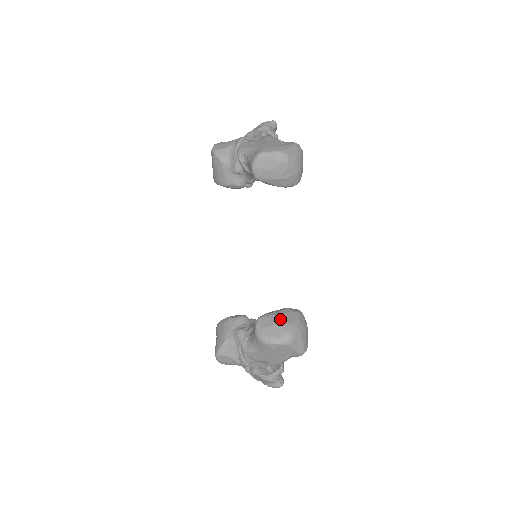
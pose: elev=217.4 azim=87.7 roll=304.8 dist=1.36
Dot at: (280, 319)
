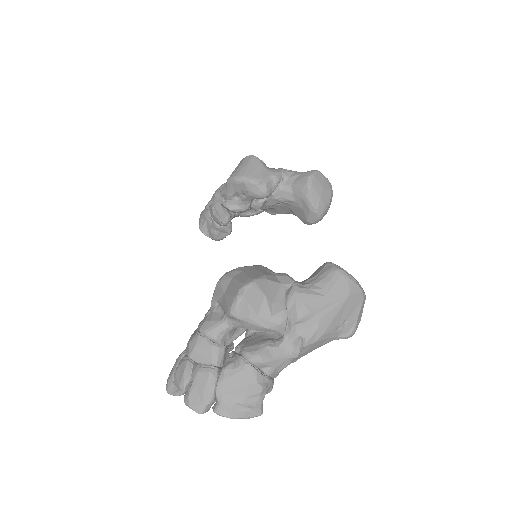
Dot at: occluded
